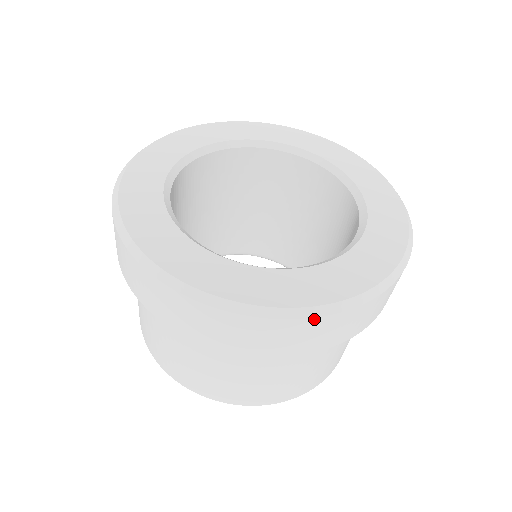
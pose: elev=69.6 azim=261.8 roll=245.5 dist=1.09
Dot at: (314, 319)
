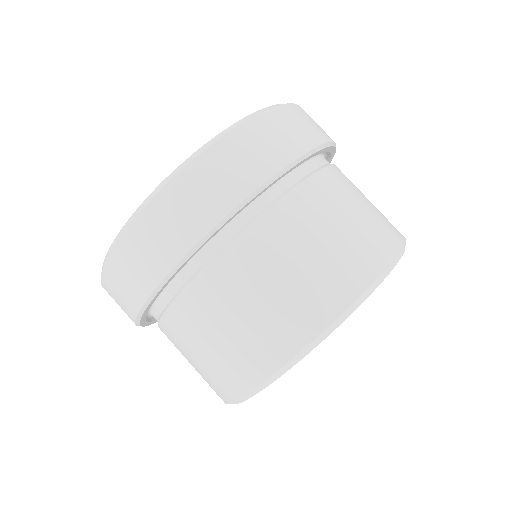
Dot at: (179, 176)
